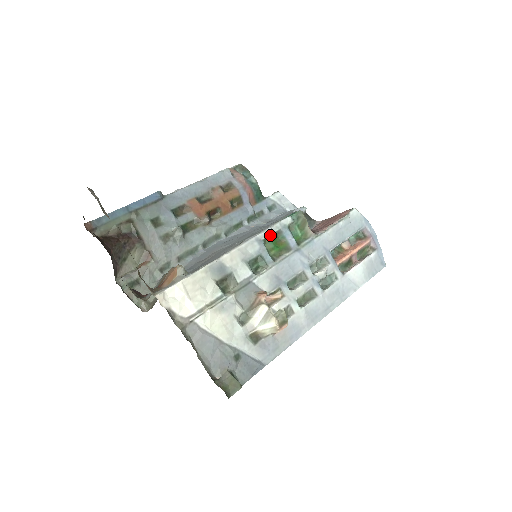
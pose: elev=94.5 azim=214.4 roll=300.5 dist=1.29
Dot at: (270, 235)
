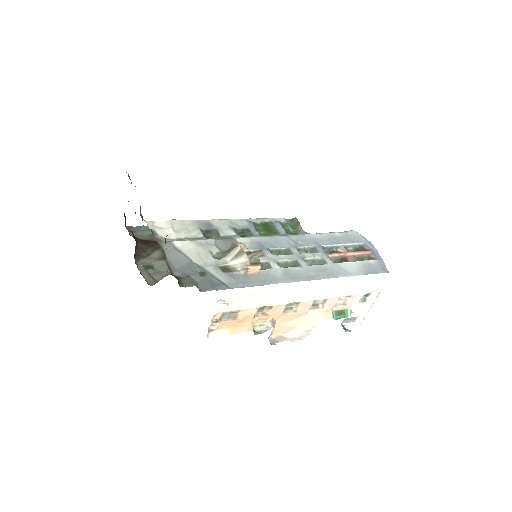
Dot at: (261, 223)
